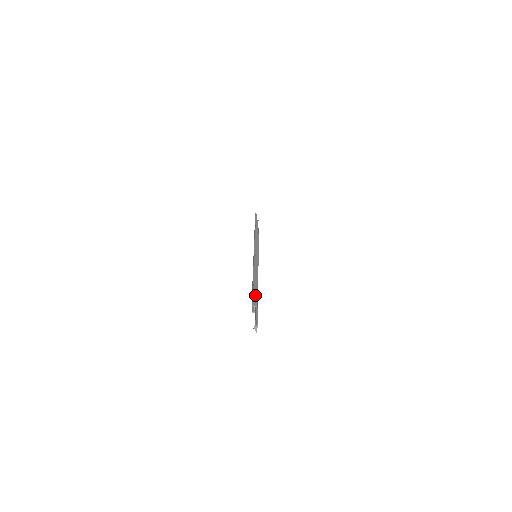
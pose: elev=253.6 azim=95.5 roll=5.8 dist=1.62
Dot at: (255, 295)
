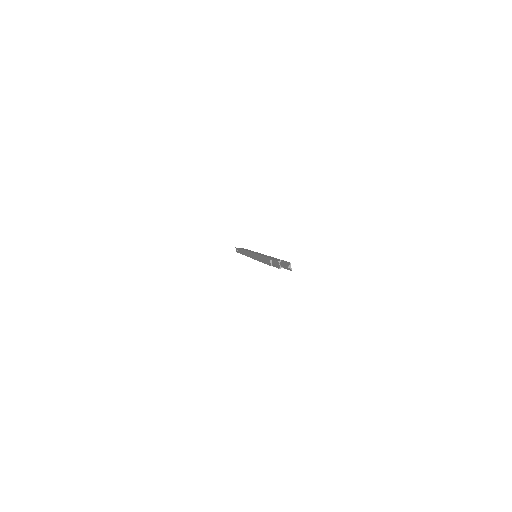
Dot at: (274, 259)
